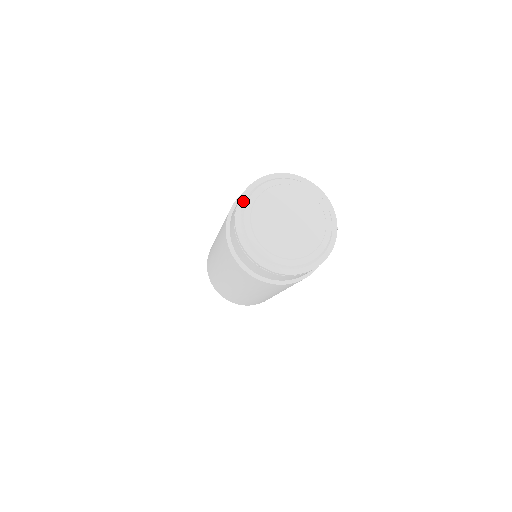
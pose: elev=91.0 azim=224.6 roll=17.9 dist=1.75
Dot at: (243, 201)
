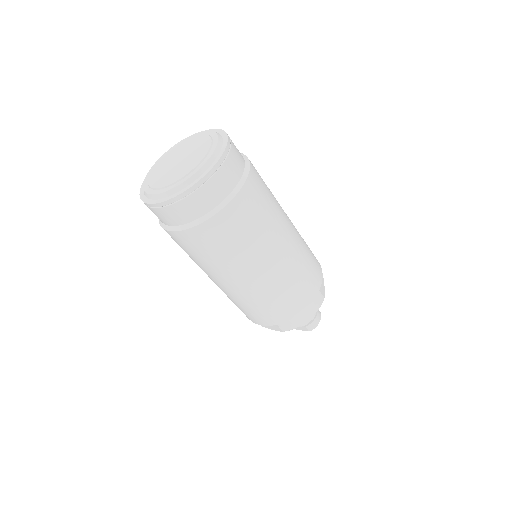
Dot at: occluded
